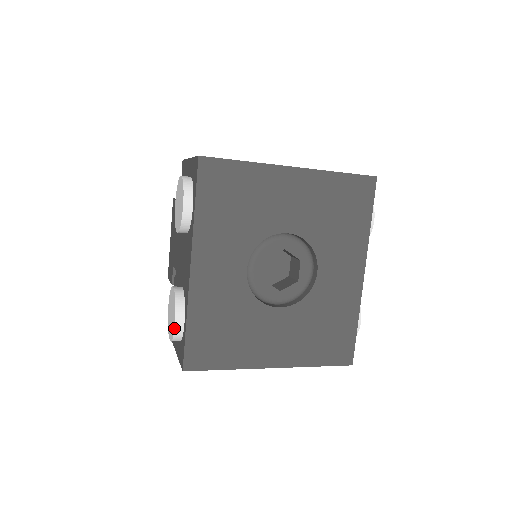
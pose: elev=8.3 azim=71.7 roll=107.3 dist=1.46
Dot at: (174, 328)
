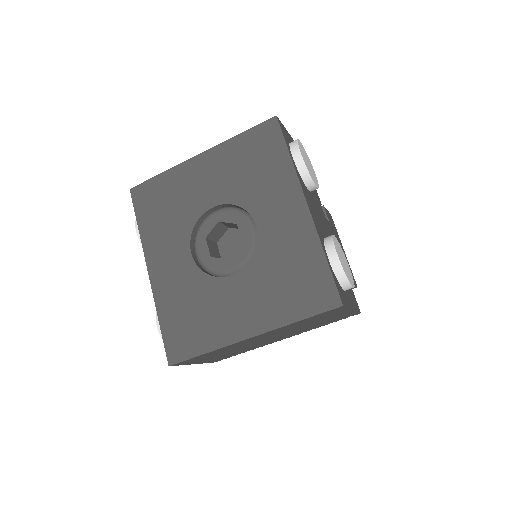
Dot at: (158, 331)
